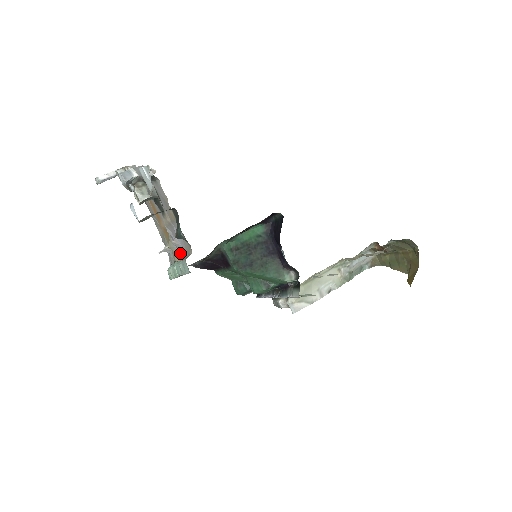
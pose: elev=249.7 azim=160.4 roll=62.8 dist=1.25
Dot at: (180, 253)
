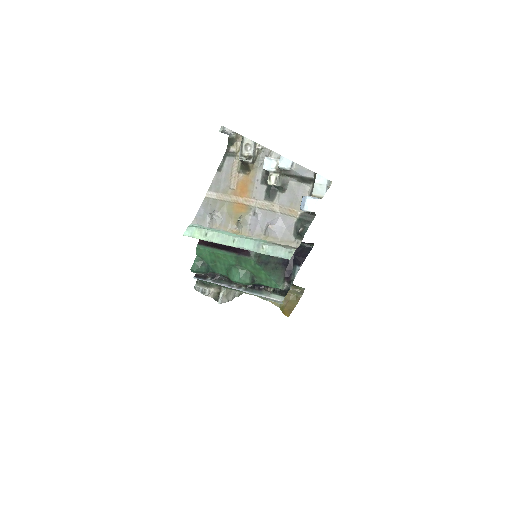
Dot at: (257, 233)
